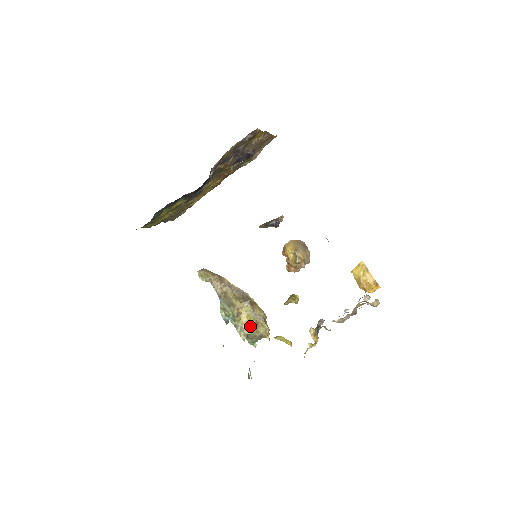
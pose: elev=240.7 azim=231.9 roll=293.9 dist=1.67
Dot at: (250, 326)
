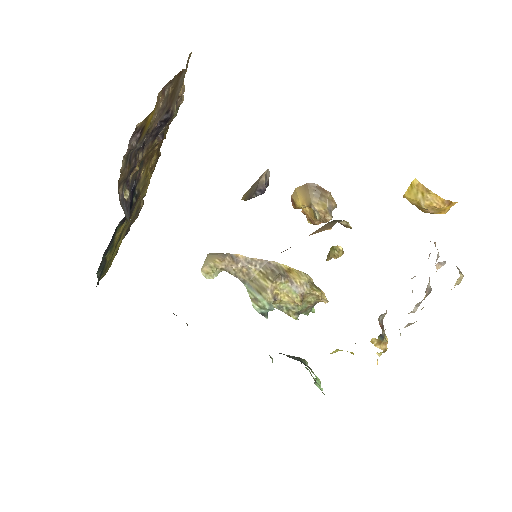
Dot at: (296, 304)
